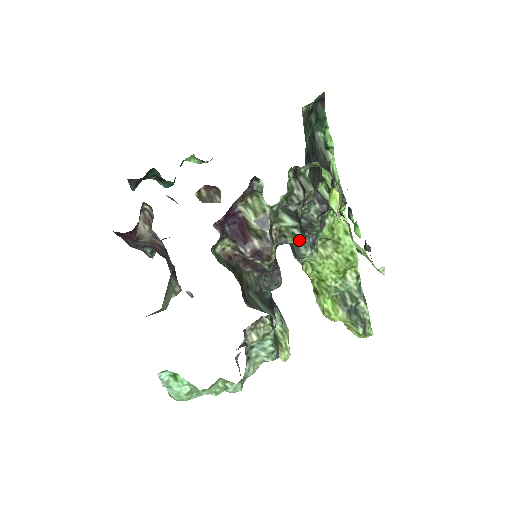
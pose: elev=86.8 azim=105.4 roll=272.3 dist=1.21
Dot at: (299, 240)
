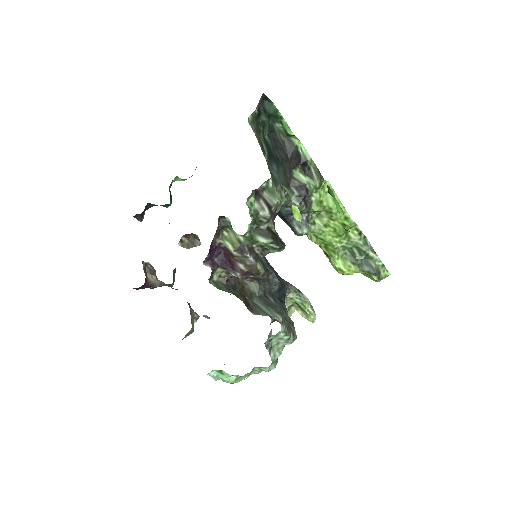
Dot at: (279, 250)
